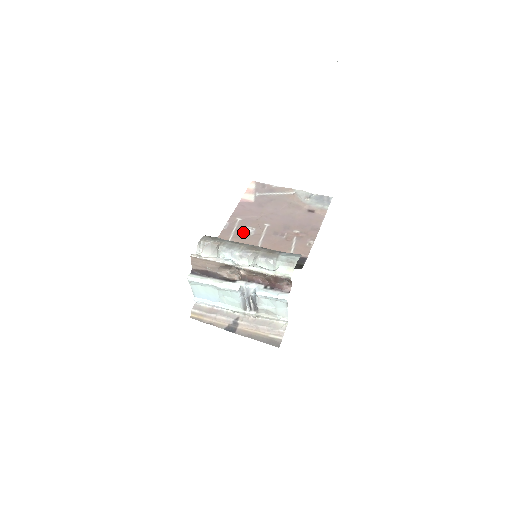
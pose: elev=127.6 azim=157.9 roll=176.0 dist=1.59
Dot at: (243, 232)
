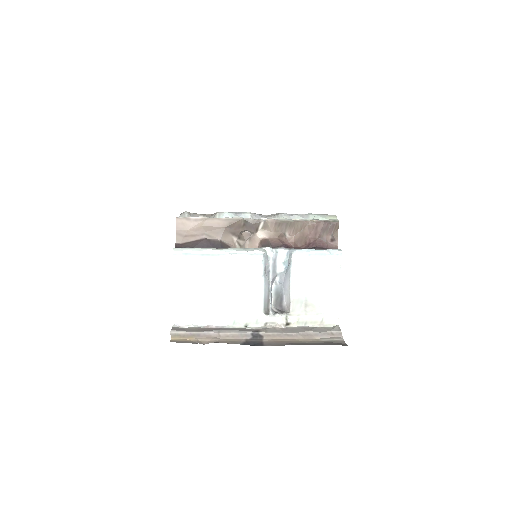
Dot at: occluded
